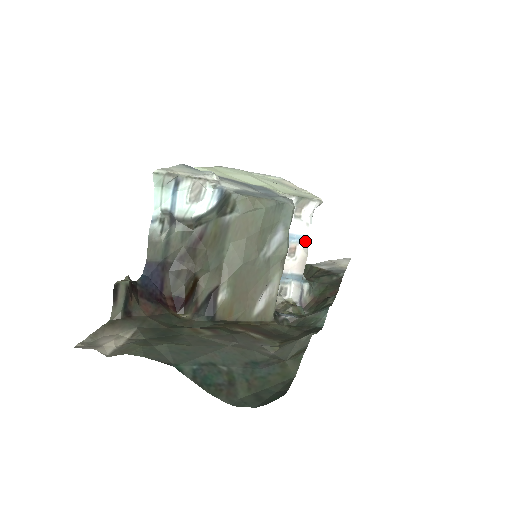
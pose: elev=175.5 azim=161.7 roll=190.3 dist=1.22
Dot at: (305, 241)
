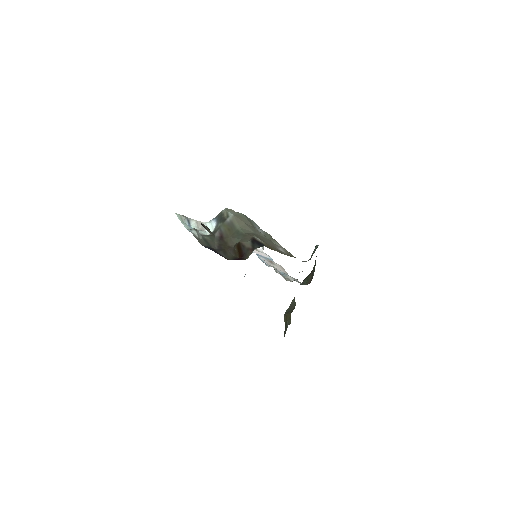
Dot at: occluded
